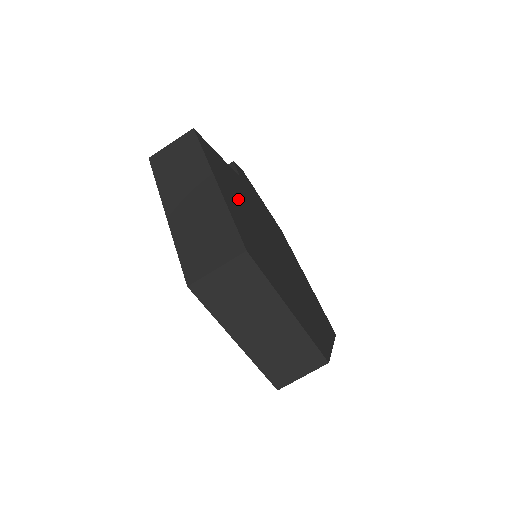
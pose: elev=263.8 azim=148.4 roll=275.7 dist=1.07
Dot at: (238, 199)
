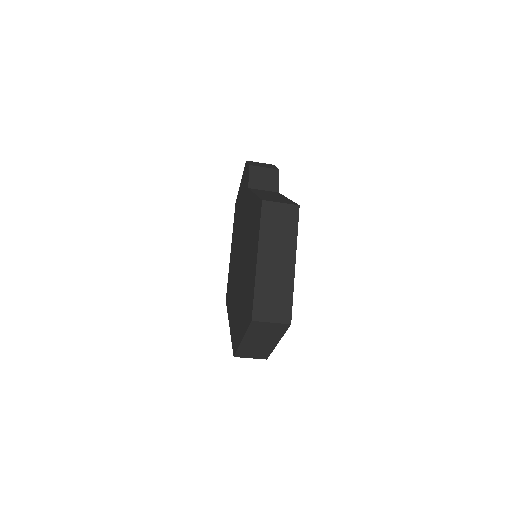
Dot at: occluded
